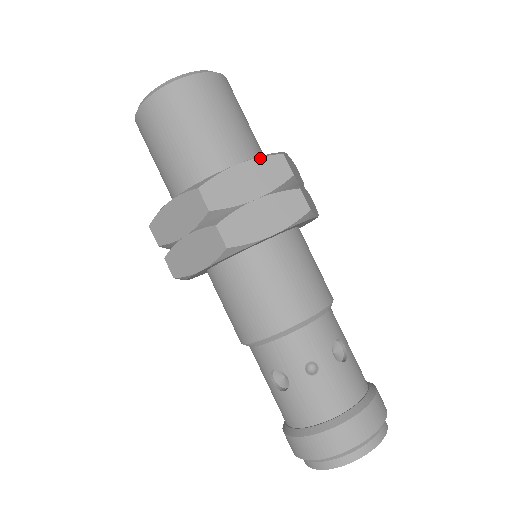
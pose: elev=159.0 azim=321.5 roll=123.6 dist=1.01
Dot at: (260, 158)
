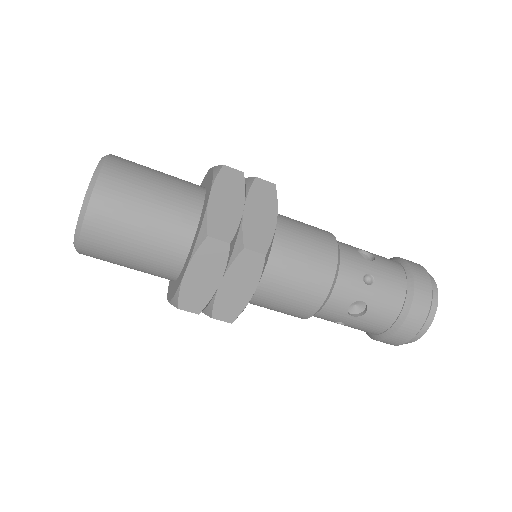
Dot at: (215, 180)
